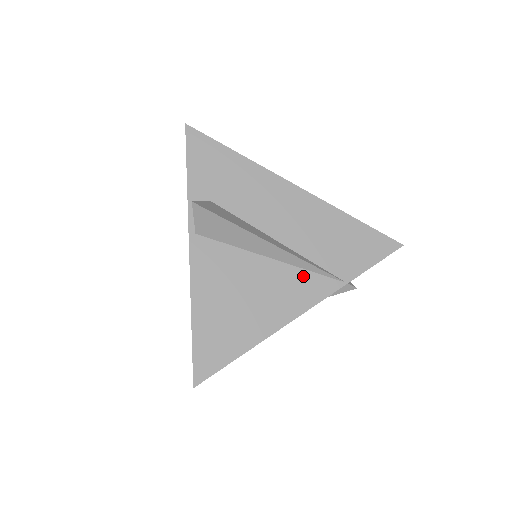
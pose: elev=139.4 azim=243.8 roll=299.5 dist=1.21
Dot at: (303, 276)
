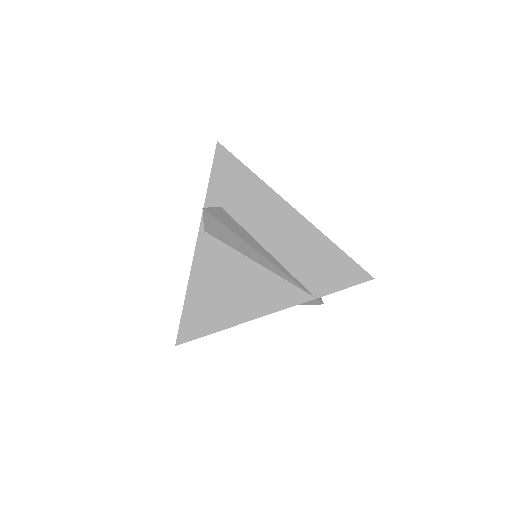
Dot at: (281, 284)
